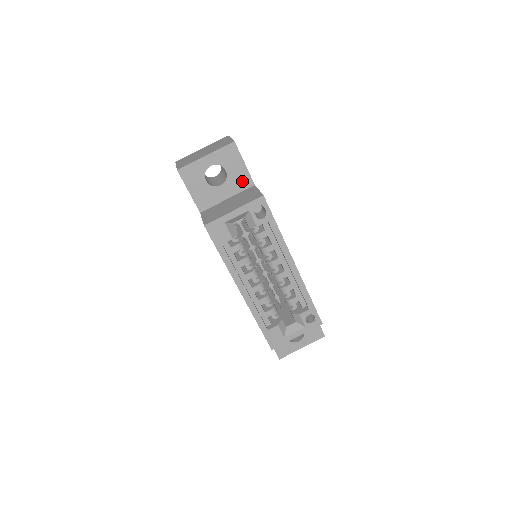
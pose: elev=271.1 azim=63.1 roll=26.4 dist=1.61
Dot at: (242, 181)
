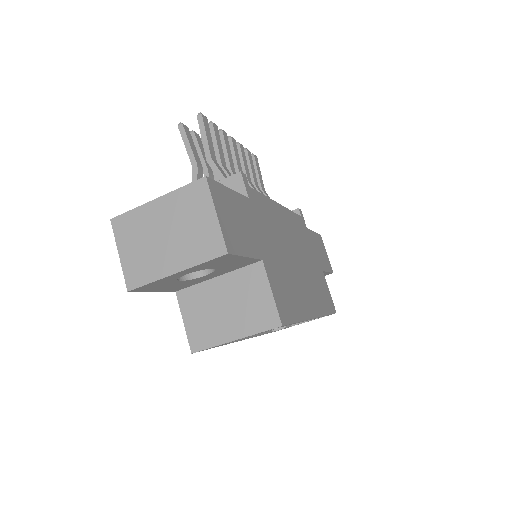
Dot at: (241, 264)
